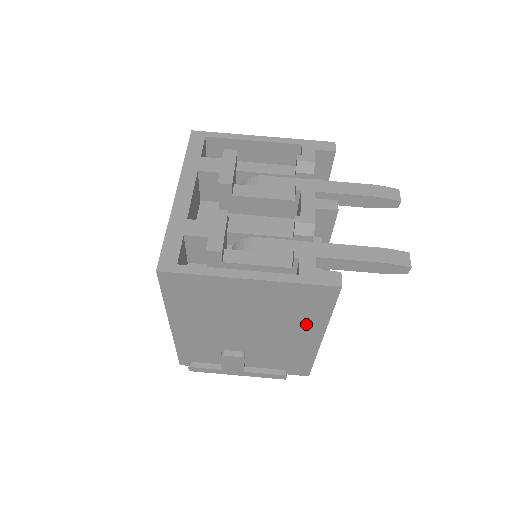
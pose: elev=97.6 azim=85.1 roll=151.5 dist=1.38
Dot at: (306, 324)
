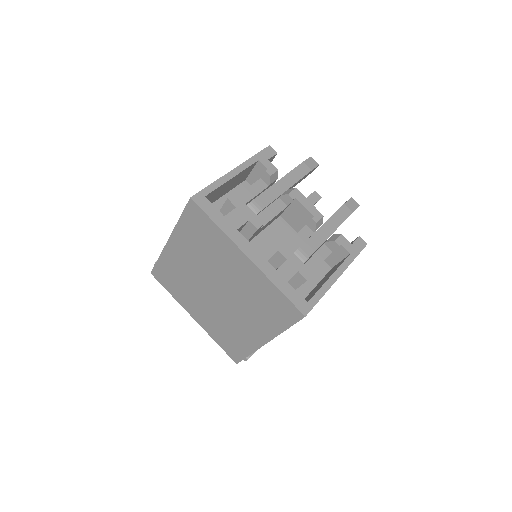
Dot at: occluded
